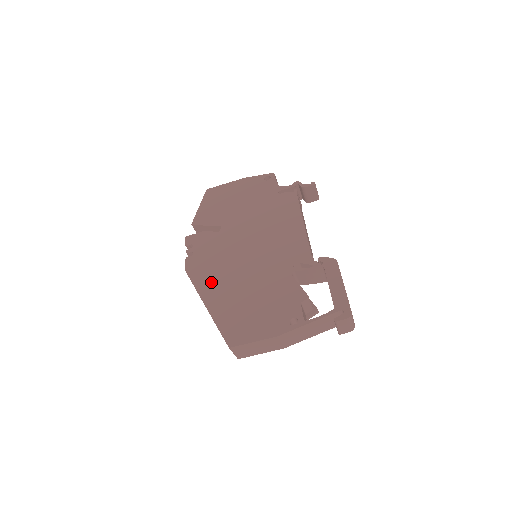
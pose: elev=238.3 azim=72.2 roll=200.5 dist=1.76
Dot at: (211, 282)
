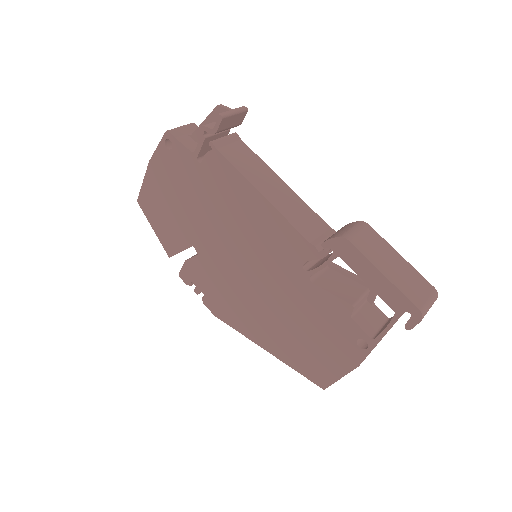
Dot at: (246, 322)
